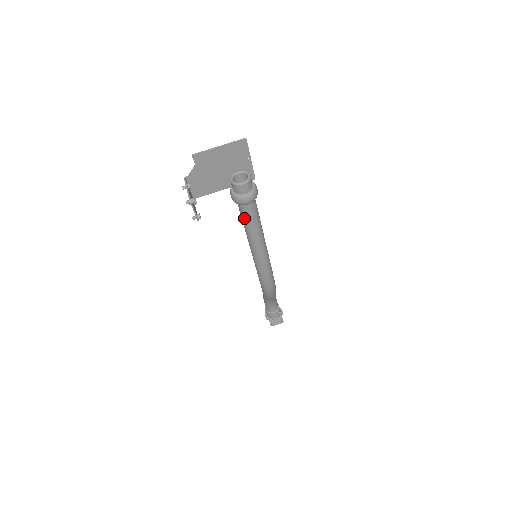
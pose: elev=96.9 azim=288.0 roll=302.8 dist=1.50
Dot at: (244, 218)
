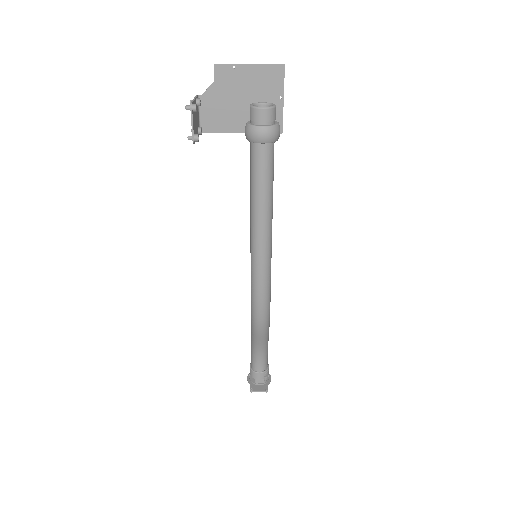
Dot at: (253, 170)
